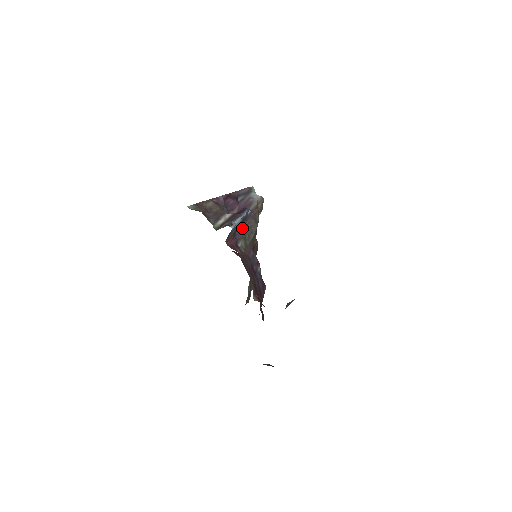
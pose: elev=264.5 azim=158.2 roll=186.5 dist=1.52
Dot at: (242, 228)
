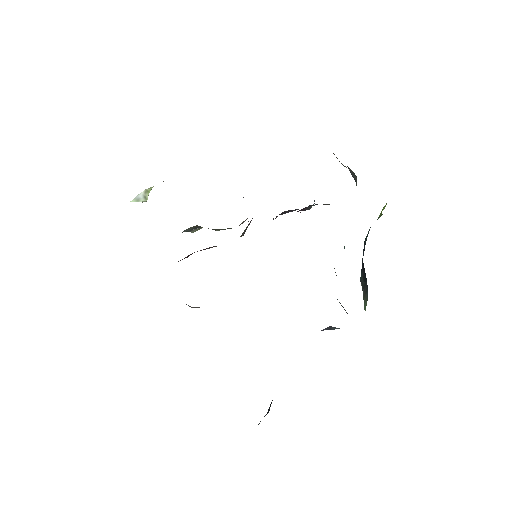
Dot at: occluded
